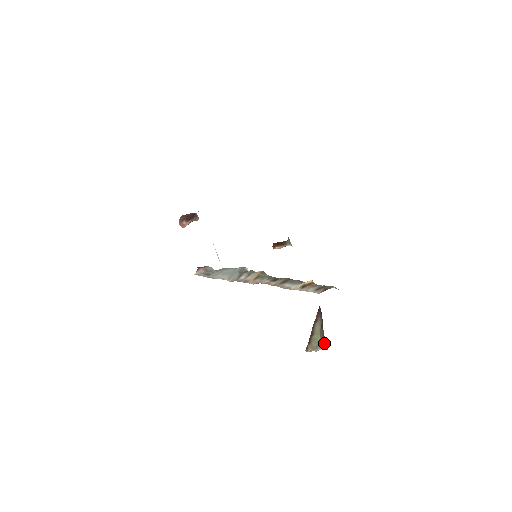
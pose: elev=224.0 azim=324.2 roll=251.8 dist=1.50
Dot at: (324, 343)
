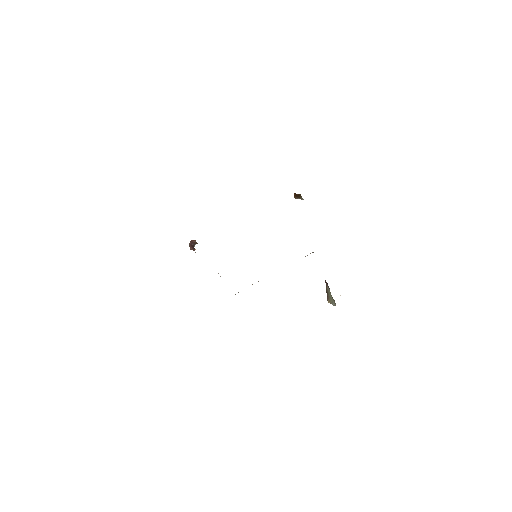
Dot at: (335, 303)
